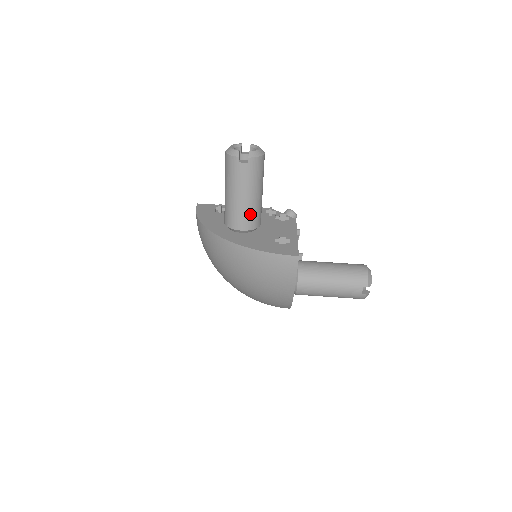
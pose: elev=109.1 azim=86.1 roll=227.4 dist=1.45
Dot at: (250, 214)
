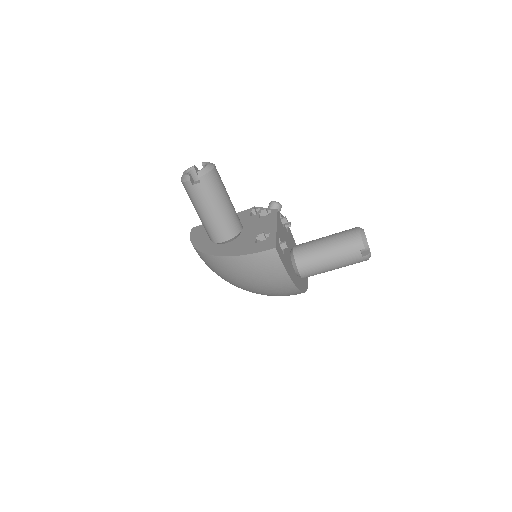
Dot at: (225, 224)
